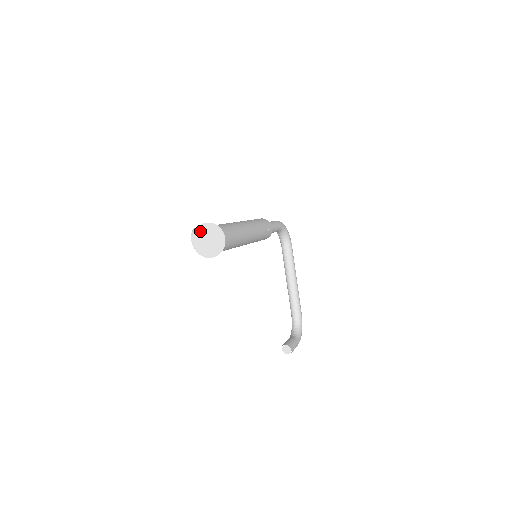
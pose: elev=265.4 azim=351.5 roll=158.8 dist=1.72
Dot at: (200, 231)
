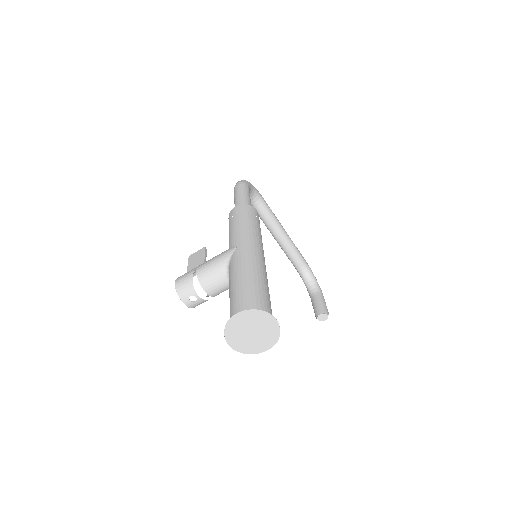
Dot at: (234, 329)
